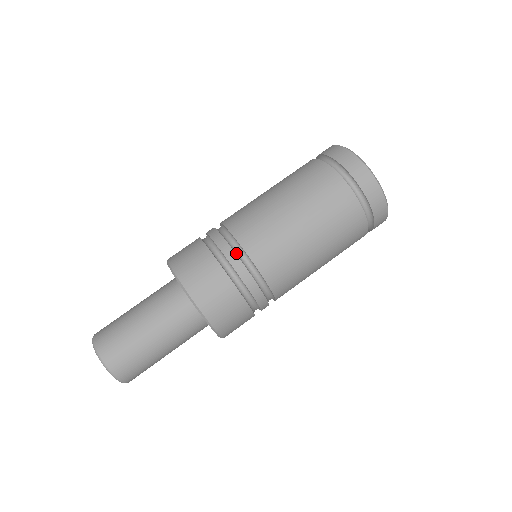
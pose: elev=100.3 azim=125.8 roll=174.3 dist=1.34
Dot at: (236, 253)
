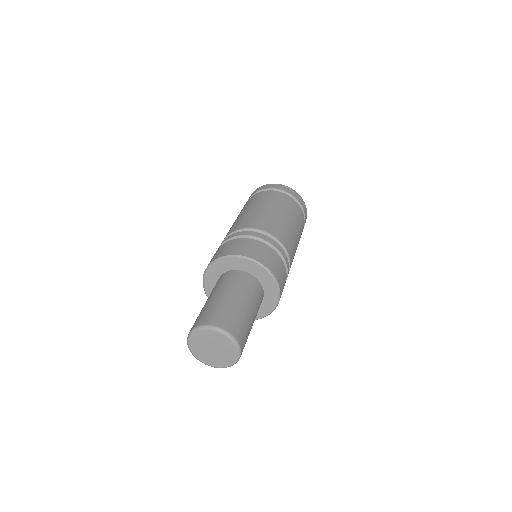
Dot at: occluded
